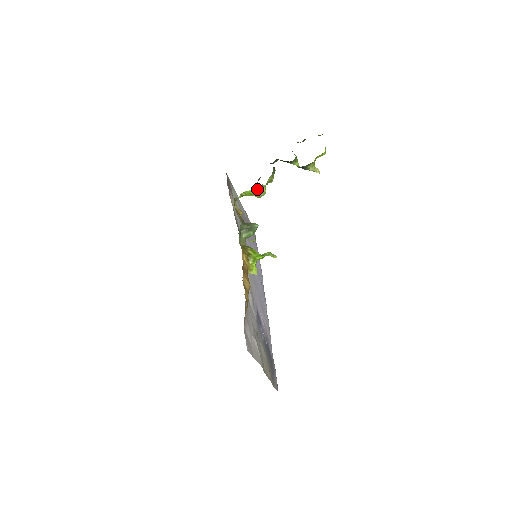
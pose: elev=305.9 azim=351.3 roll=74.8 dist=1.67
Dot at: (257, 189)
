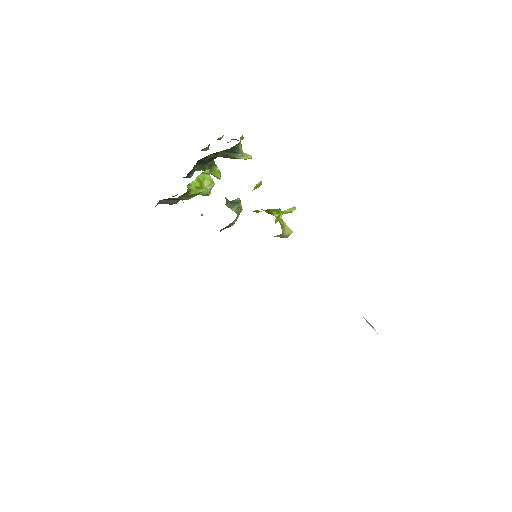
Dot at: (201, 181)
